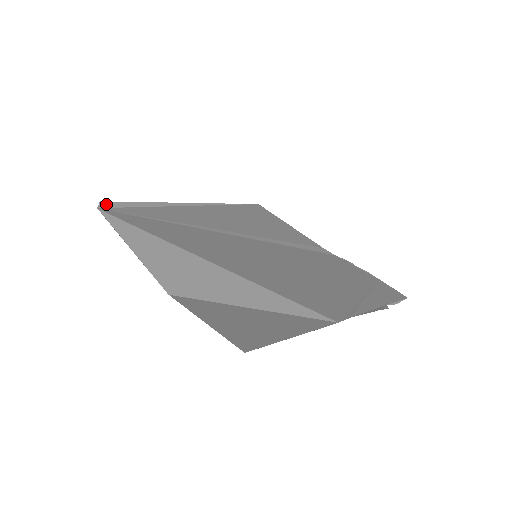
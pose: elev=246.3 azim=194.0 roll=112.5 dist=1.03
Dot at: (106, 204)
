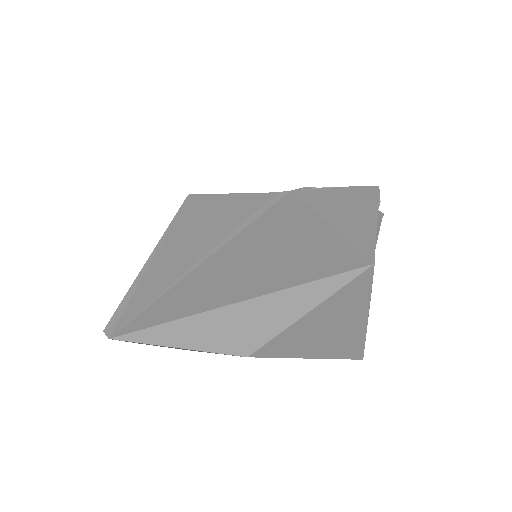
Dot at: (109, 328)
